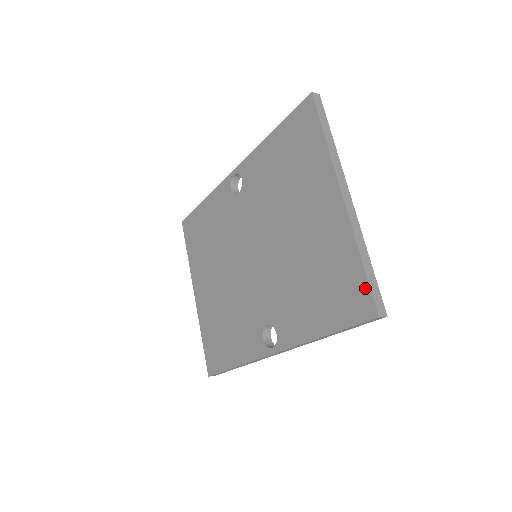
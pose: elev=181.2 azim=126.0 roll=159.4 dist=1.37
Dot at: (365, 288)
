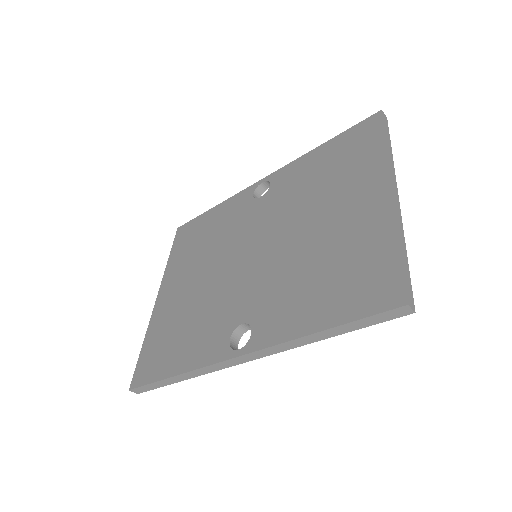
Dot at: (396, 274)
